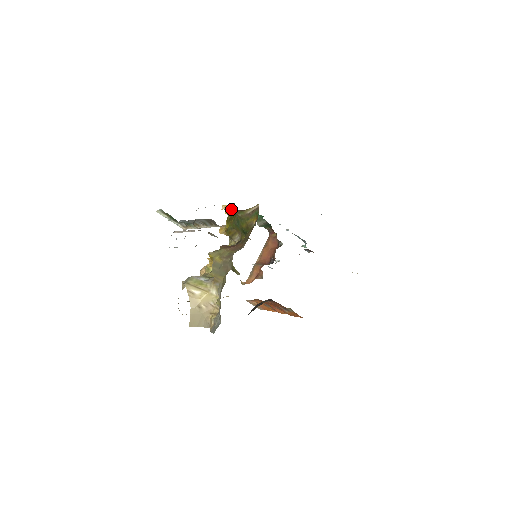
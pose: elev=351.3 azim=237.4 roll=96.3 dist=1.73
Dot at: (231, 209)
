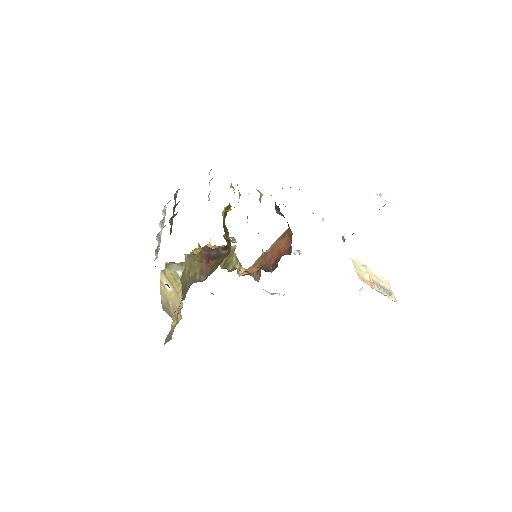
Dot at: occluded
